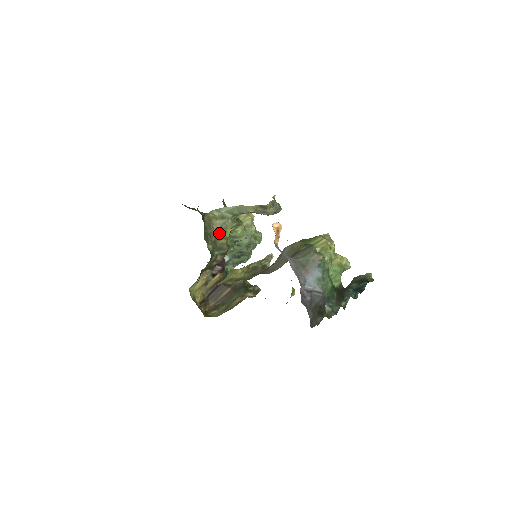
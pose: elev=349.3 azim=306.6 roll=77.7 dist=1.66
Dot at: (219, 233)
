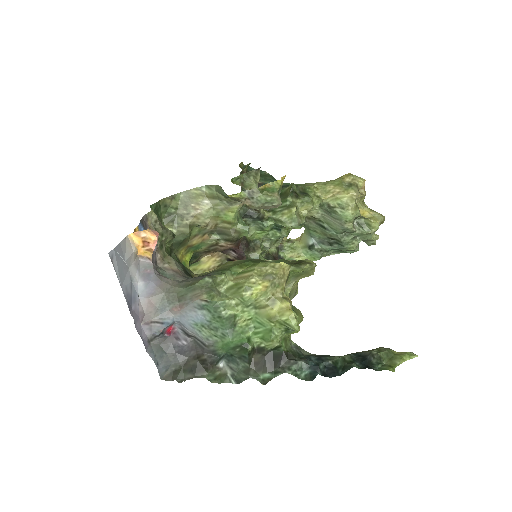
Dot at: (207, 215)
